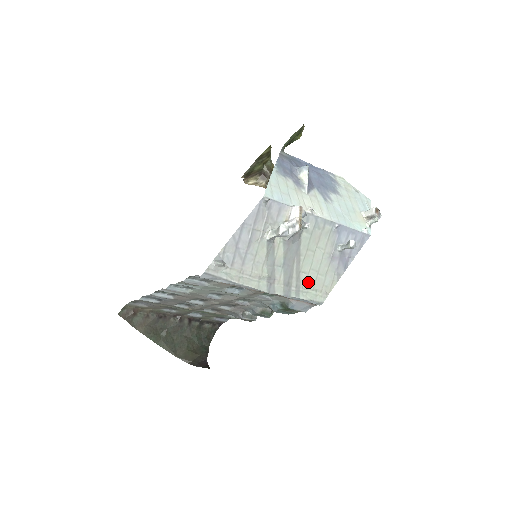
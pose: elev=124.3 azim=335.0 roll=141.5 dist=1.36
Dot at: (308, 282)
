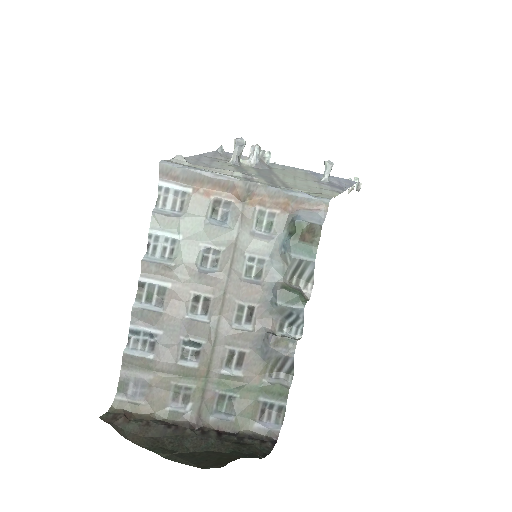
Dot at: (299, 188)
